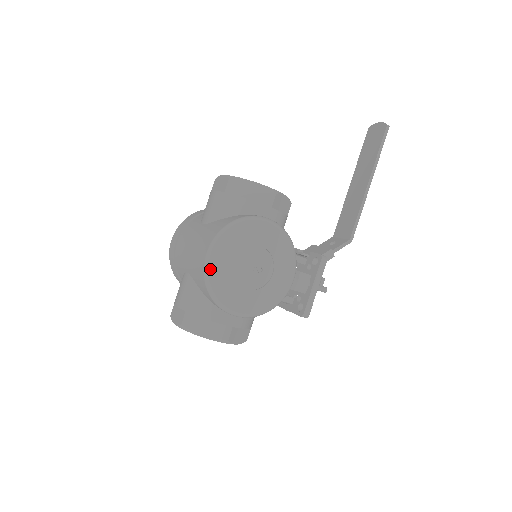
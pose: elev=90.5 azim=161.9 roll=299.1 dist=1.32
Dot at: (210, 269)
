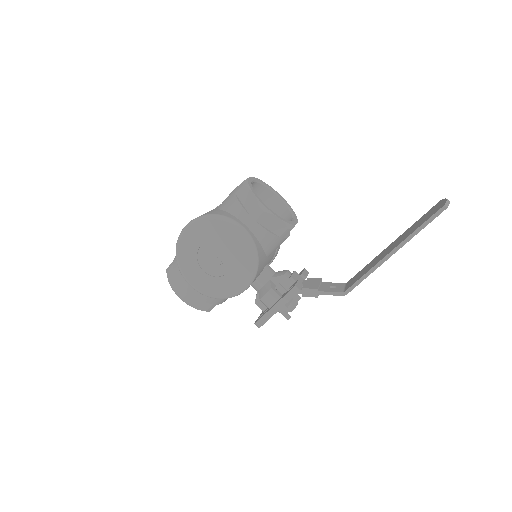
Dot at: (180, 239)
